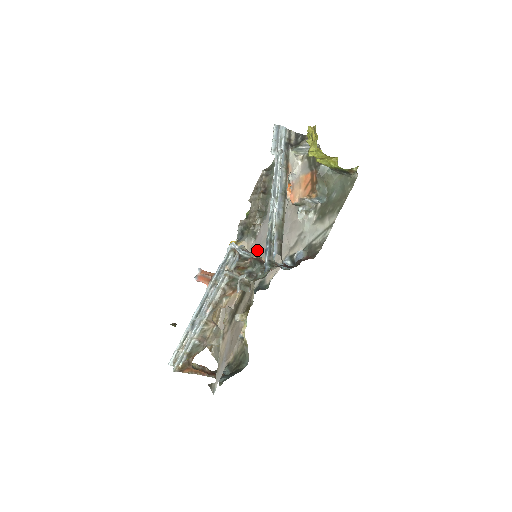
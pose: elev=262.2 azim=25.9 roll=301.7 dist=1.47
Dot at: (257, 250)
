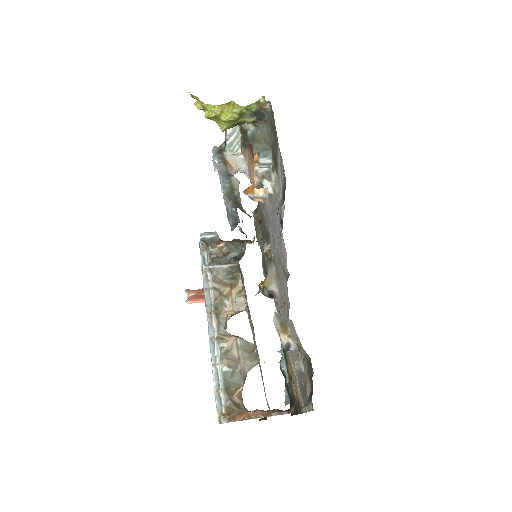
Dot at: occluded
